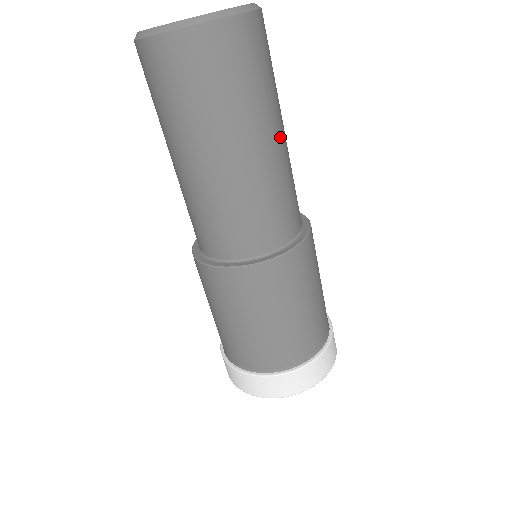
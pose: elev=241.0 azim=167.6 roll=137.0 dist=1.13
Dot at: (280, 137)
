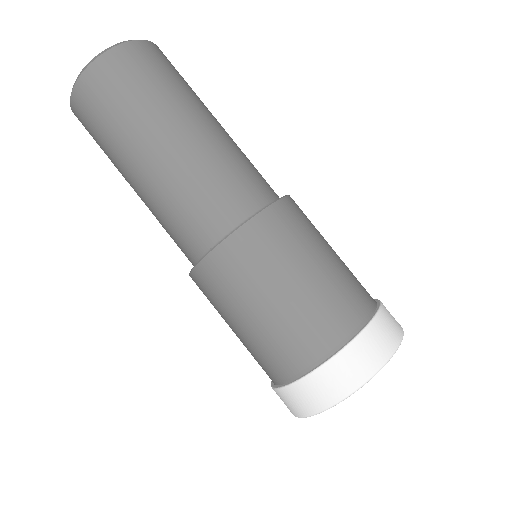
Dot at: occluded
